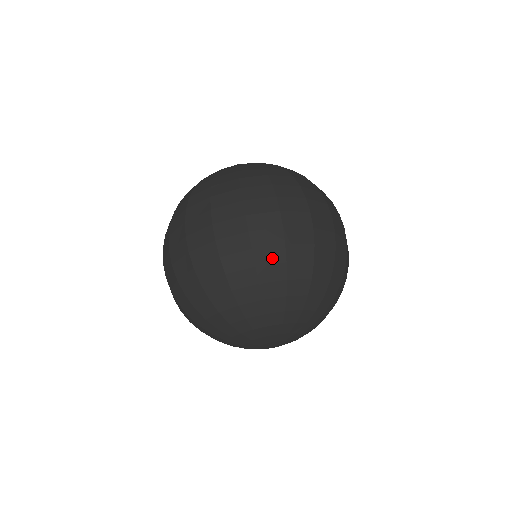
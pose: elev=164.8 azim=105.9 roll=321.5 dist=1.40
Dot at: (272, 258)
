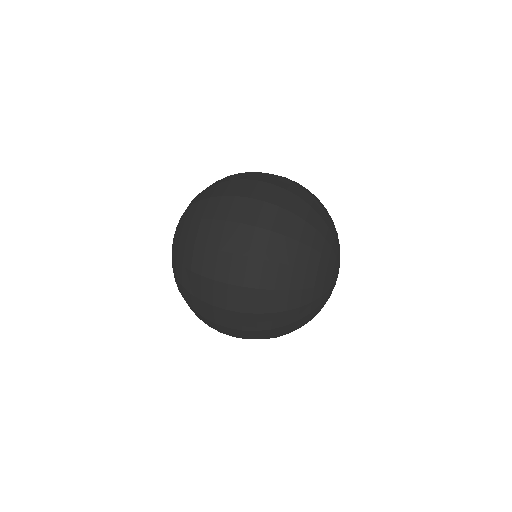
Dot at: (298, 190)
